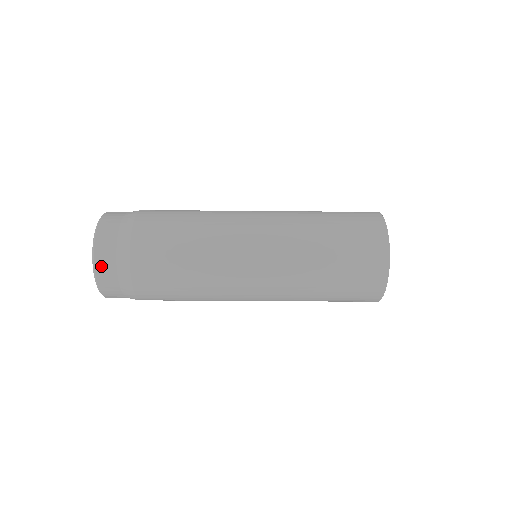
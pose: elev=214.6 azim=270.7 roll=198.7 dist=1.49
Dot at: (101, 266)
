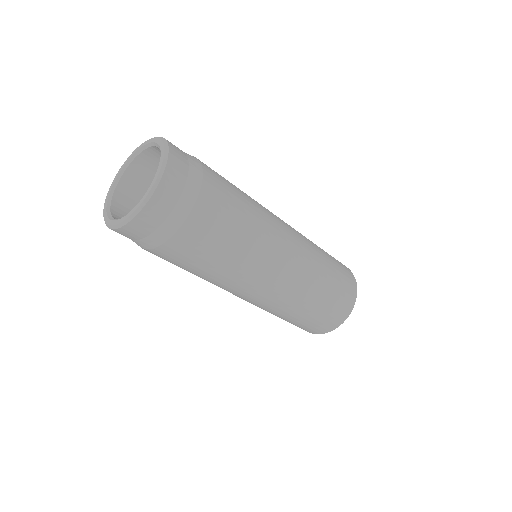
Dot at: (146, 216)
